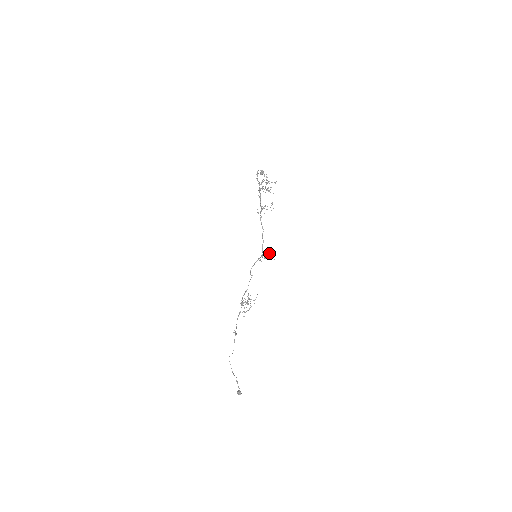
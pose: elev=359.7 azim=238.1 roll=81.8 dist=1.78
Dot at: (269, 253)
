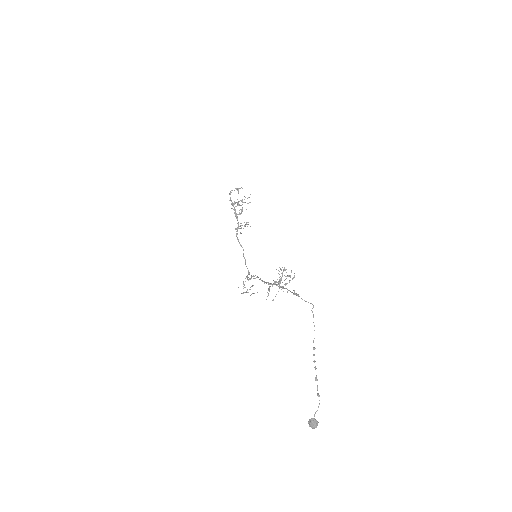
Dot at: (253, 275)
